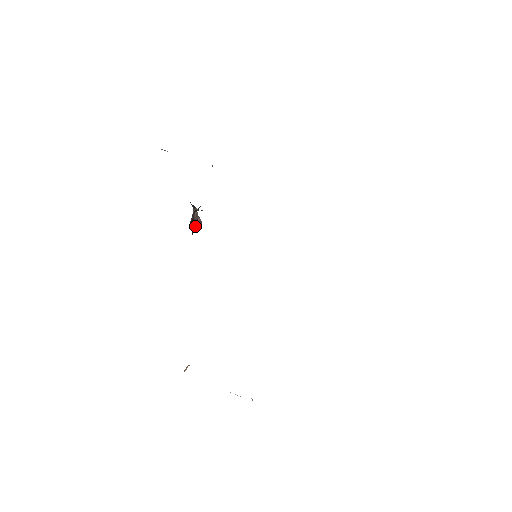
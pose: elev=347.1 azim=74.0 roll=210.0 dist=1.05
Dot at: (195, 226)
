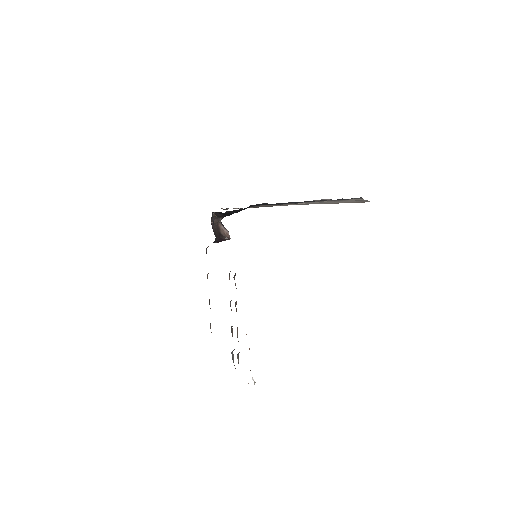
Dot at: (222, 235)
